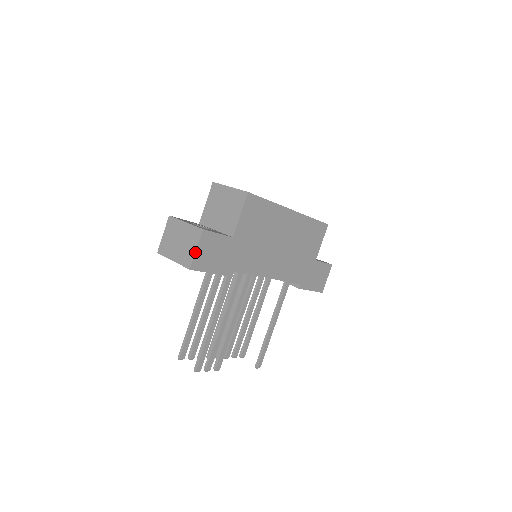
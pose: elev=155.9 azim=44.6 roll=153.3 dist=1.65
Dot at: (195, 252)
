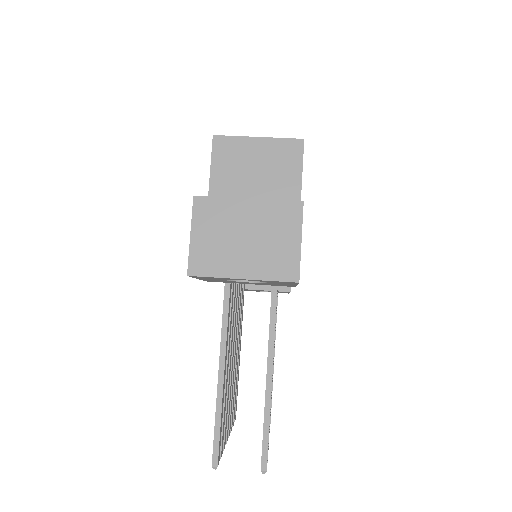
Dot at: (300, 247)
